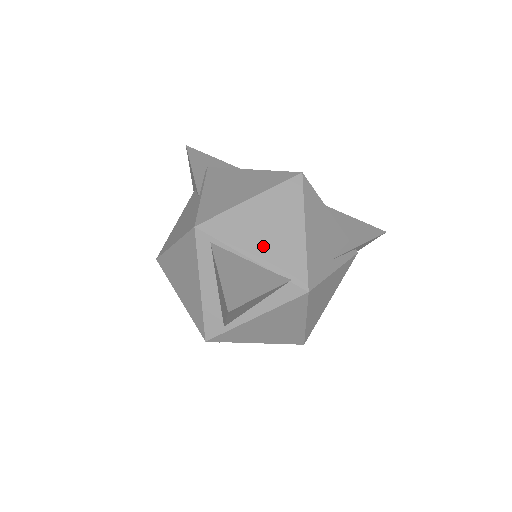
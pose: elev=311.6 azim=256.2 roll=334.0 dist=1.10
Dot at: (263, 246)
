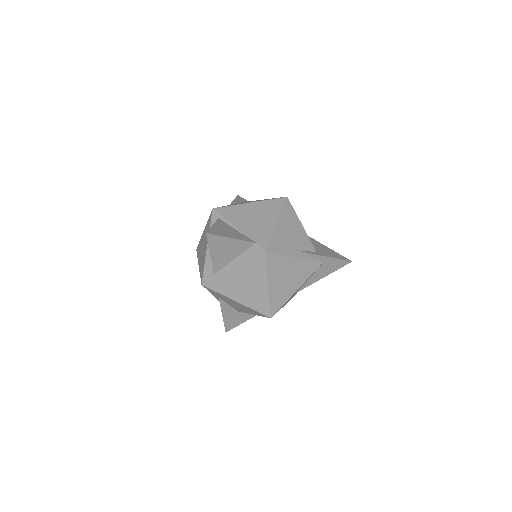
Dot at: (247, 224)
